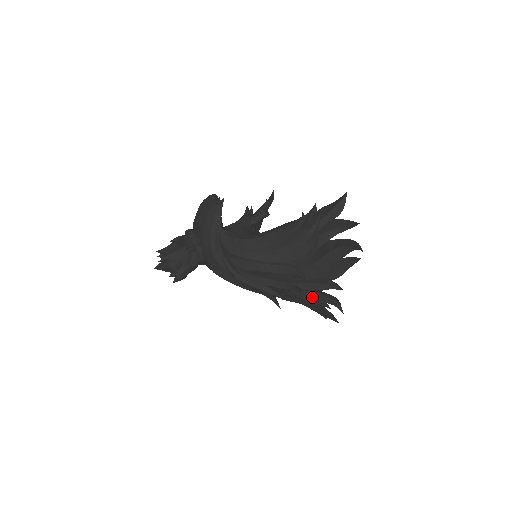
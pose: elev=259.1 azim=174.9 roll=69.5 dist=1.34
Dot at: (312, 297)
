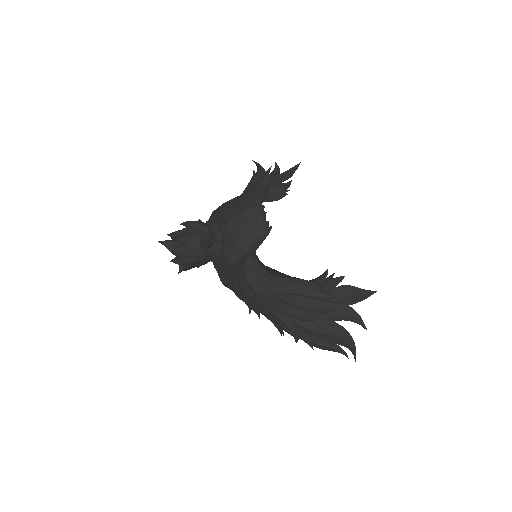
Dot at: (284, 328)
